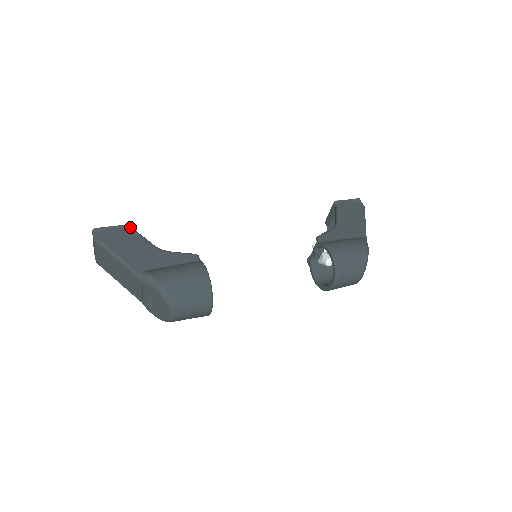
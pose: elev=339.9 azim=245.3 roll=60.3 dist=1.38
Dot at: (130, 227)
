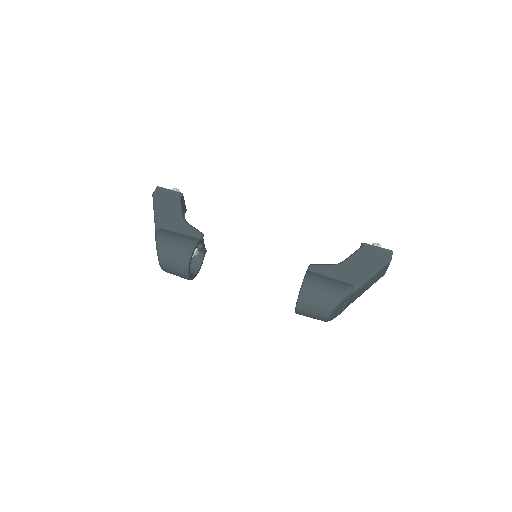
Dot at: (179, 194)
